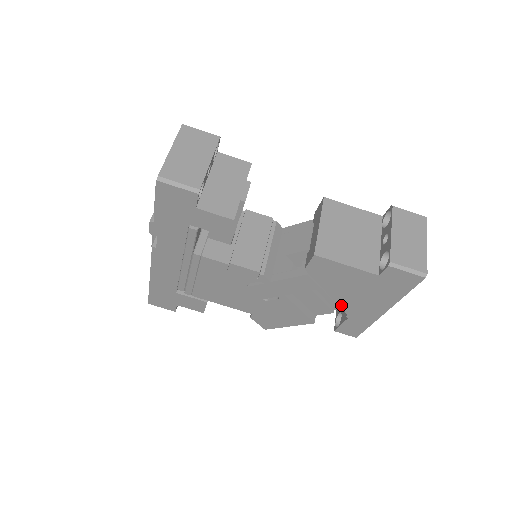
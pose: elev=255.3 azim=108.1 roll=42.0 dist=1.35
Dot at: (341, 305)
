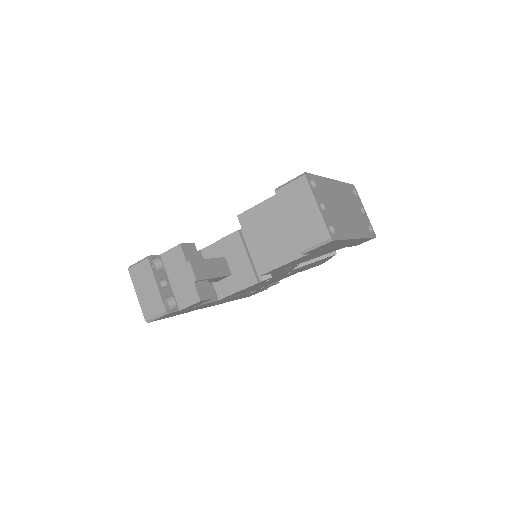
Dot at: (327, 253)
